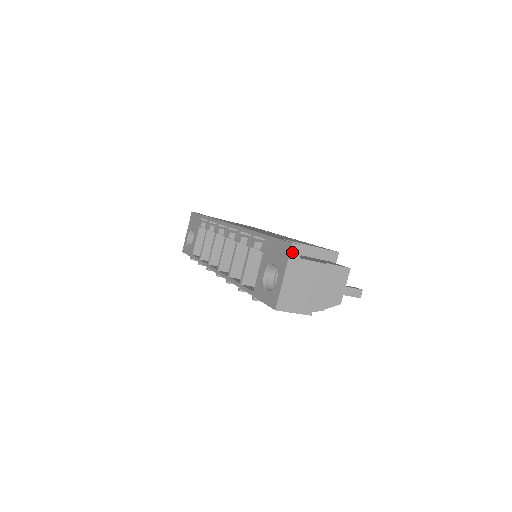
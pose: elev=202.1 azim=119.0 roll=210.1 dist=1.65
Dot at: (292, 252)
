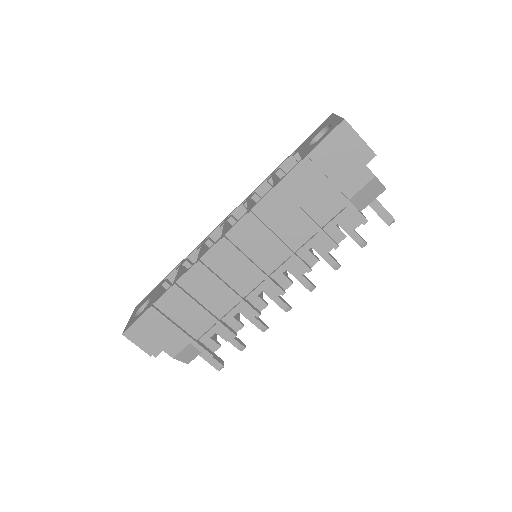
Dot at: occluded
